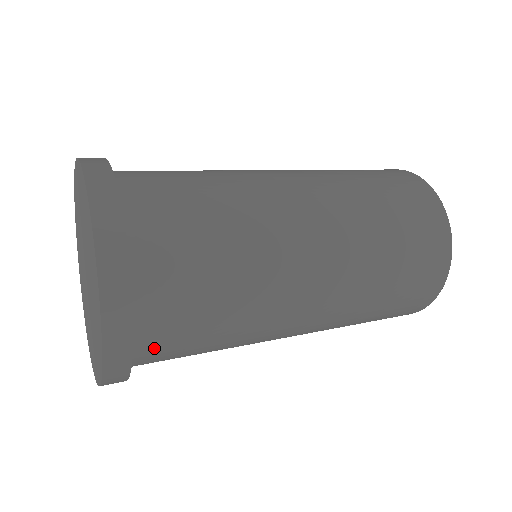
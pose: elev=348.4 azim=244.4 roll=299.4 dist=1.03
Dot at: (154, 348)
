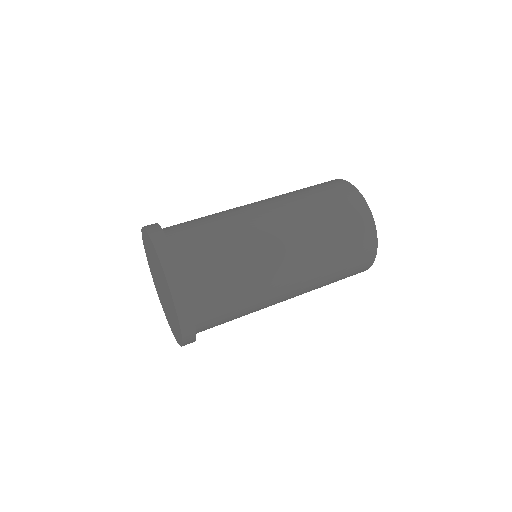
Dot at: occluded
